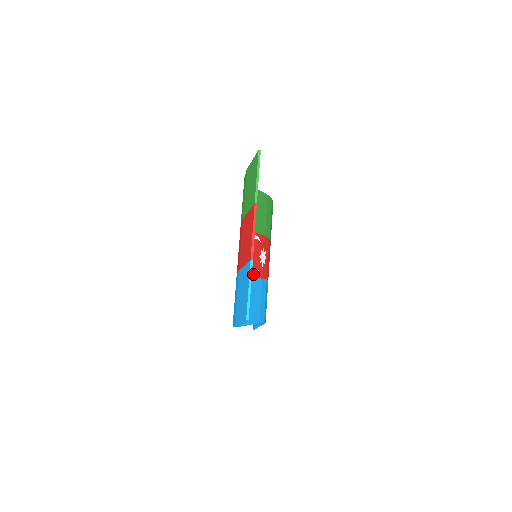
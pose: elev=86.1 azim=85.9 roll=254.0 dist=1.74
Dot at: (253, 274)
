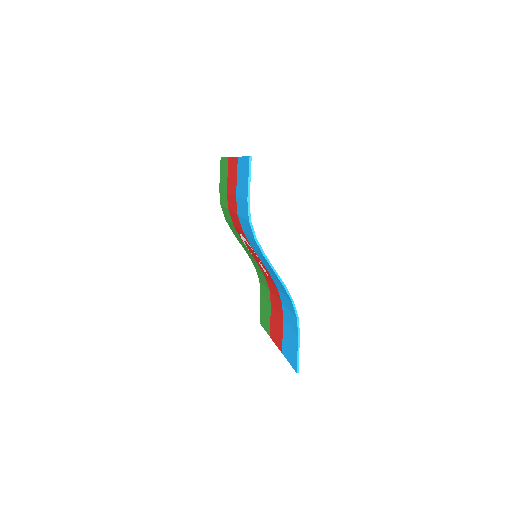
Dot at: occluded
